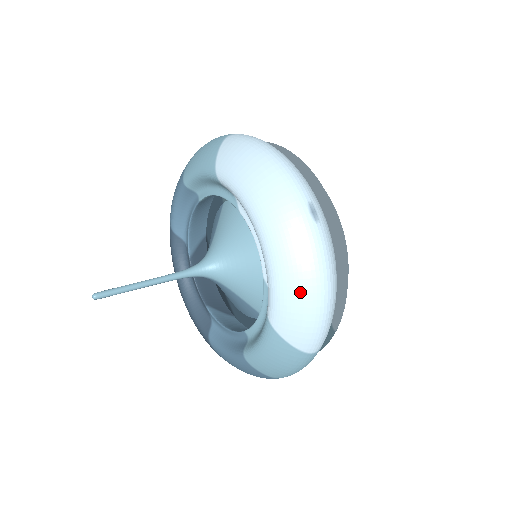
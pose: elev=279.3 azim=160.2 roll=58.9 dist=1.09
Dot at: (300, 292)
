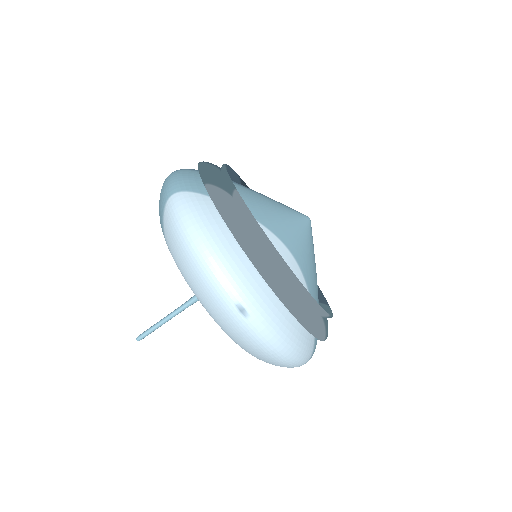
Dot at: (260, 356)
